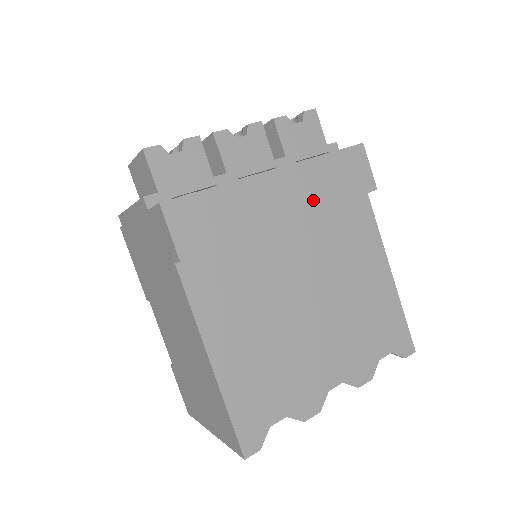
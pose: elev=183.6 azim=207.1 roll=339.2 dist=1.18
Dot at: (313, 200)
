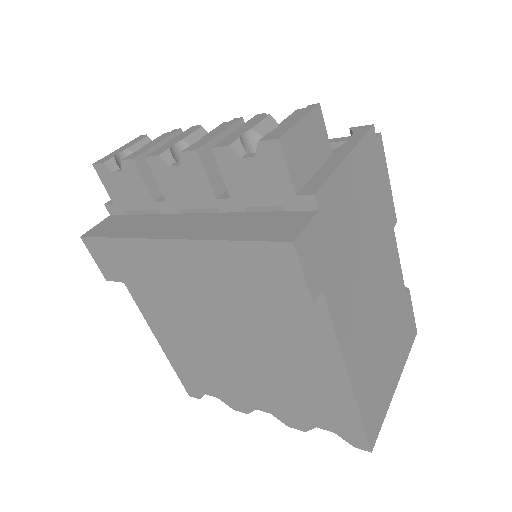
Dot at: (215, 282)
